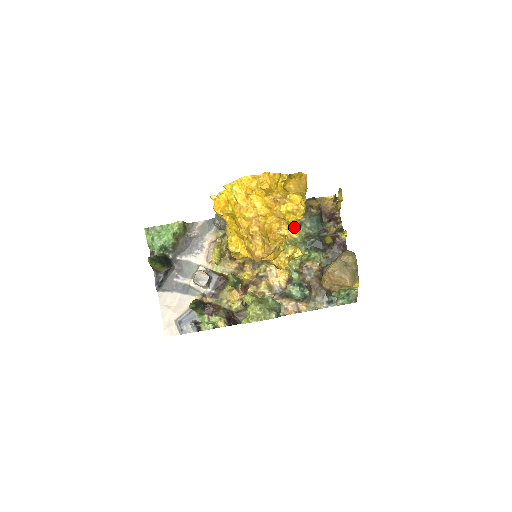
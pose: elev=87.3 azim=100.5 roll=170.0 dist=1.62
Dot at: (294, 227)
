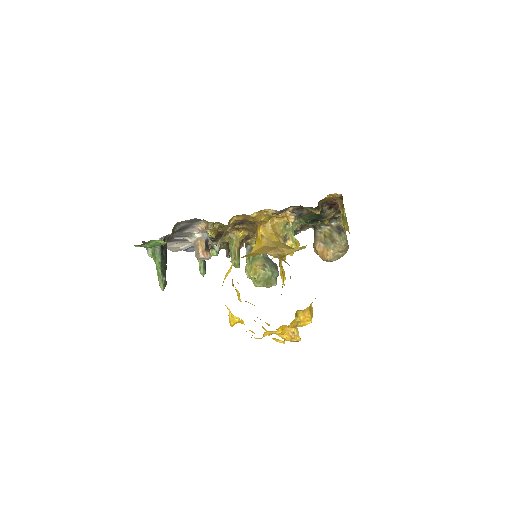
Dot at: occluded
